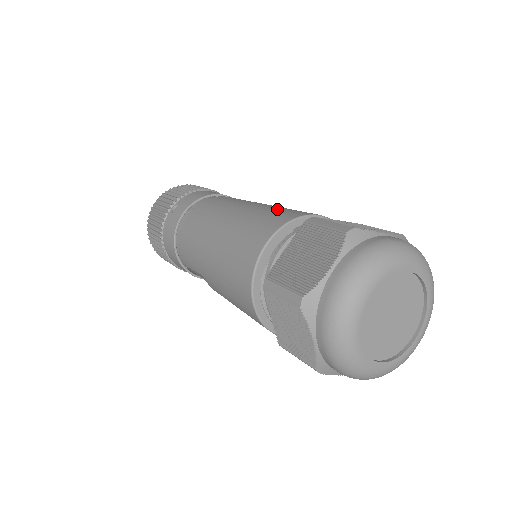
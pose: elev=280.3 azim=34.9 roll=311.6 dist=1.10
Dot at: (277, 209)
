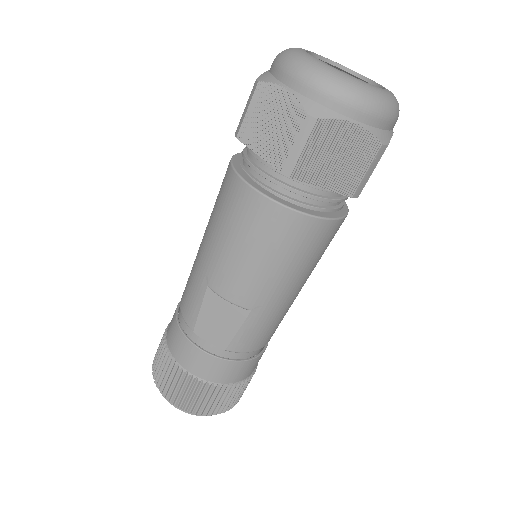
Dot at: occluded
